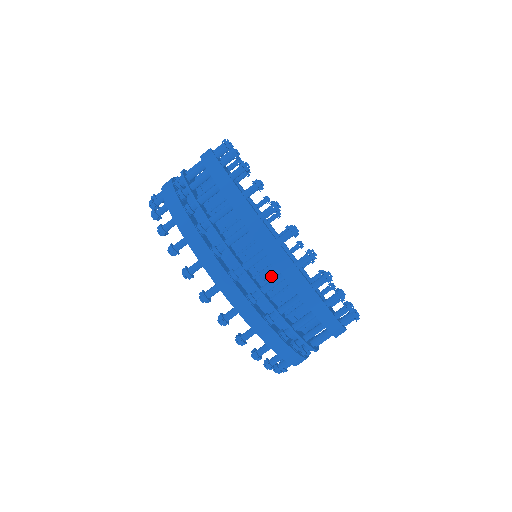
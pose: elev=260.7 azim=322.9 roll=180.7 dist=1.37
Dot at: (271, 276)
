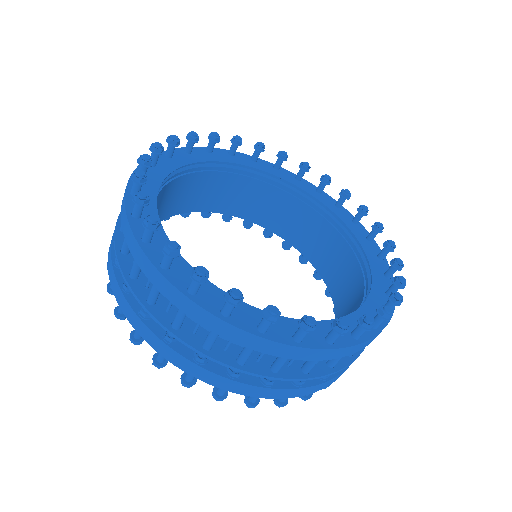
Dot at: occluded
